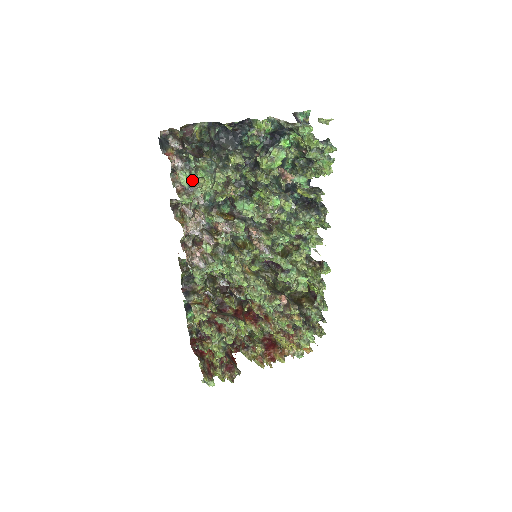
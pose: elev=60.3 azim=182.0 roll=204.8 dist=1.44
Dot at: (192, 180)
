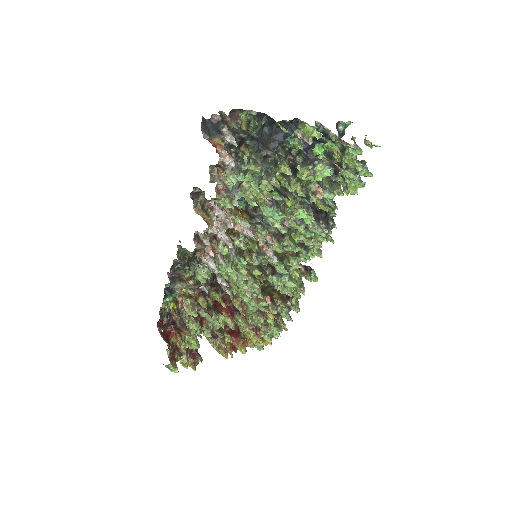
Dot at: (237, 182)
